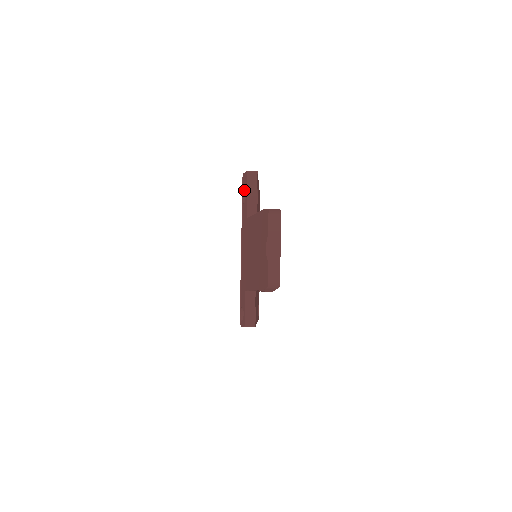
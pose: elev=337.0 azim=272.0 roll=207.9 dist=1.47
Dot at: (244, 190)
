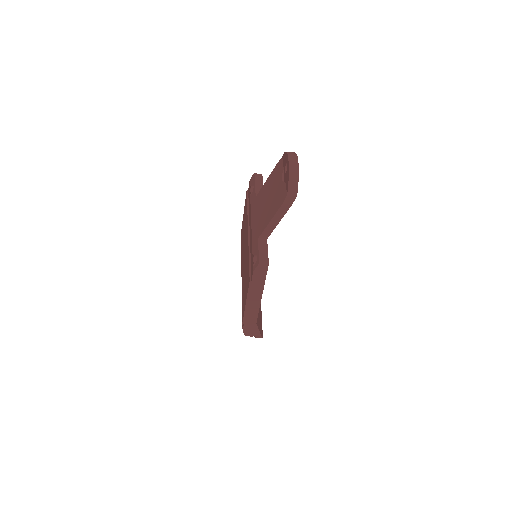
Dot at: occluded
